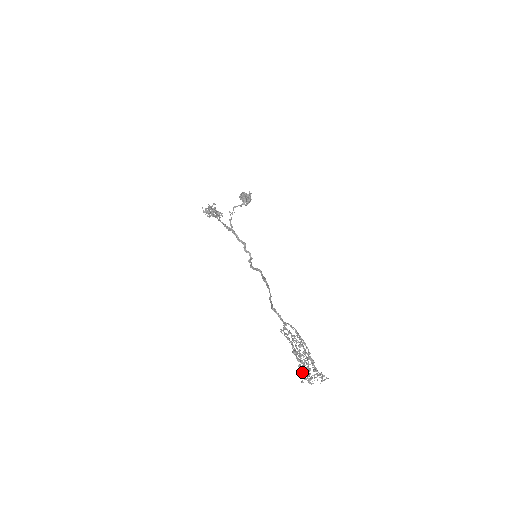
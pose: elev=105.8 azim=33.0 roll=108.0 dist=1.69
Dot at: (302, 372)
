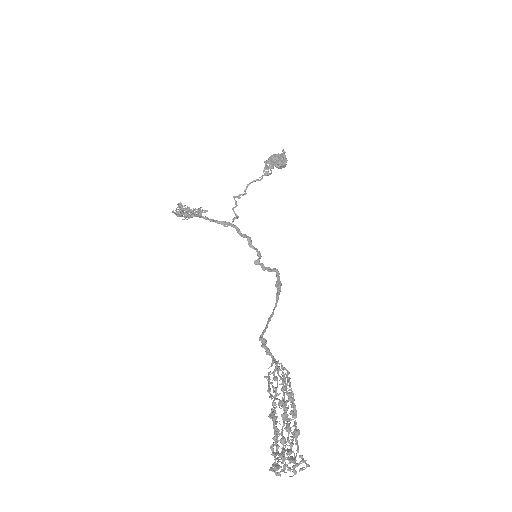
Dot at: (272, 452)
